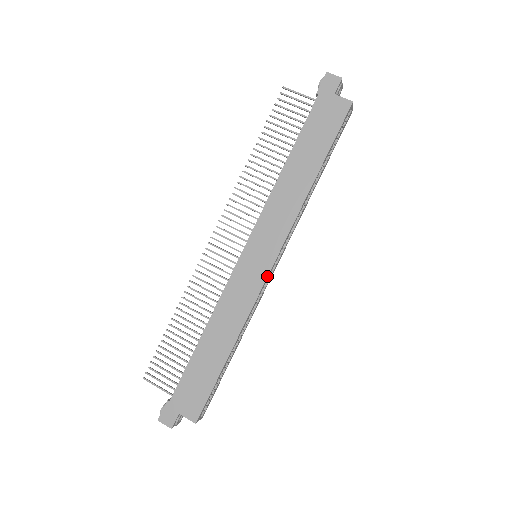
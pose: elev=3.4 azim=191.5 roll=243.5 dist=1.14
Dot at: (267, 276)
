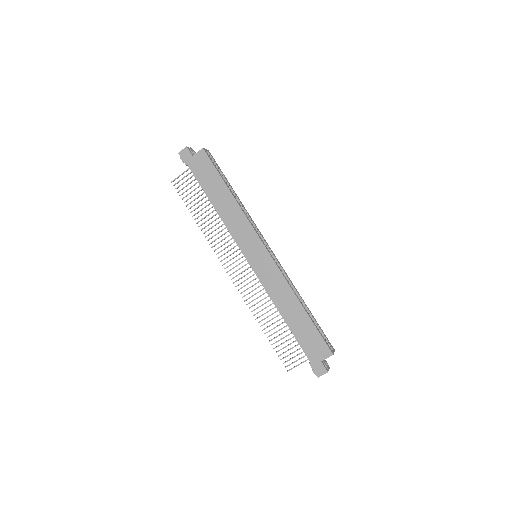
Dot at: (270, 256)
